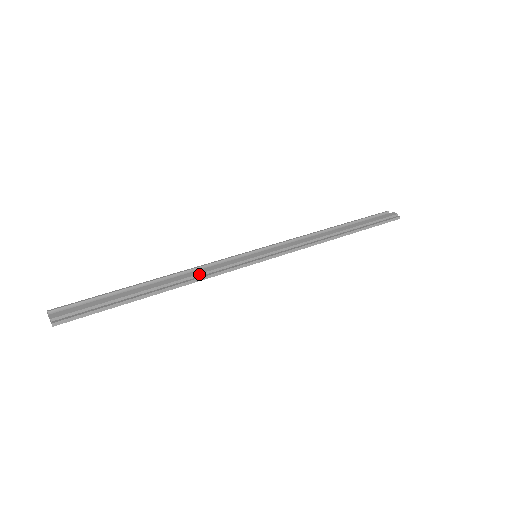
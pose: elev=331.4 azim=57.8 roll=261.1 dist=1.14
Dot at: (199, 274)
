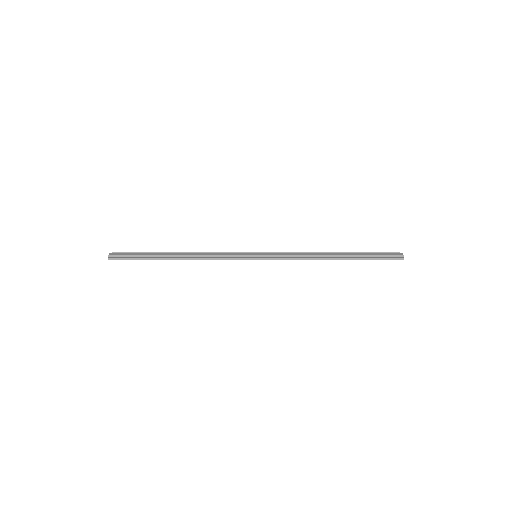
Dot at: (206, 255)
